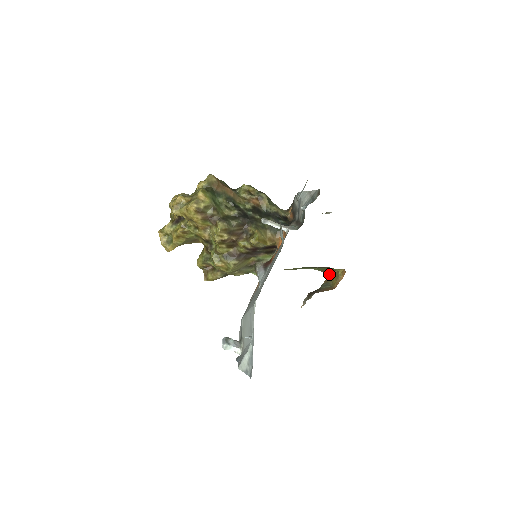
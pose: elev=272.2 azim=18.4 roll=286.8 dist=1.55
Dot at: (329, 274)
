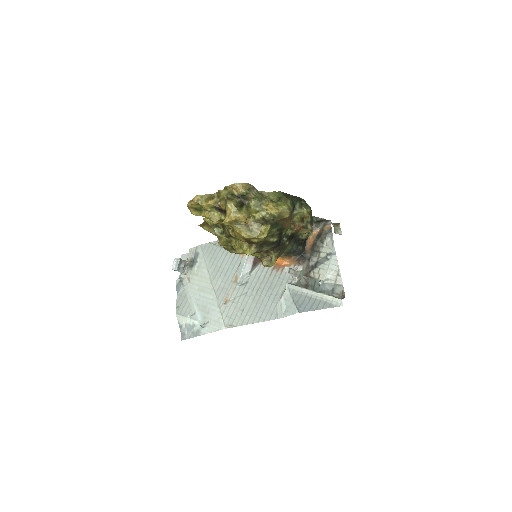
Dot at: occluded
